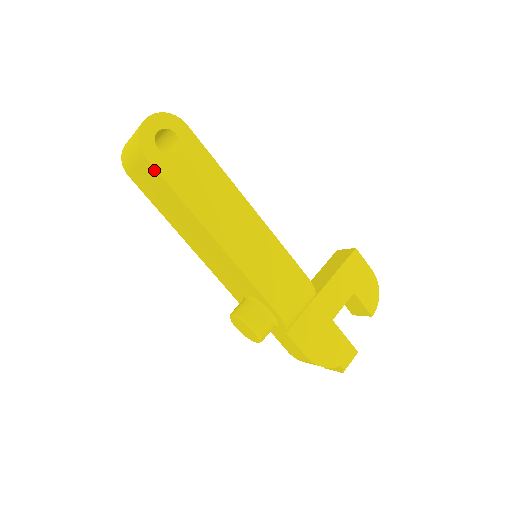
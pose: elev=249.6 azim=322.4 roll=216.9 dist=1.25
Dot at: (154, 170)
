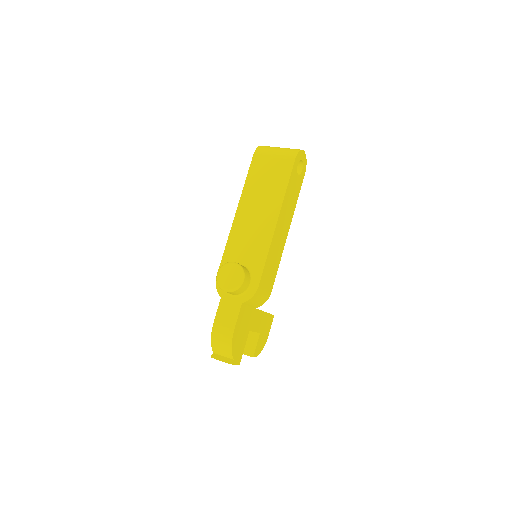
Dot at: (290, 167)
